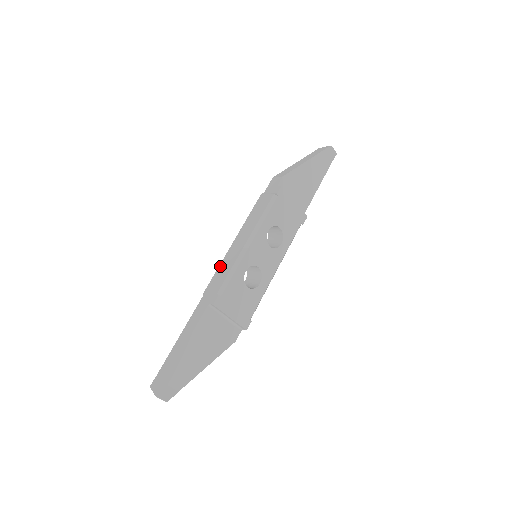
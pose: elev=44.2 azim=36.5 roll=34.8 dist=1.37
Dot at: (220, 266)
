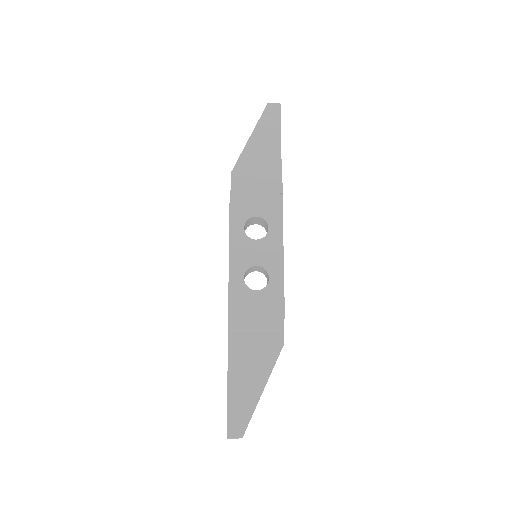
Dot at: occluded
